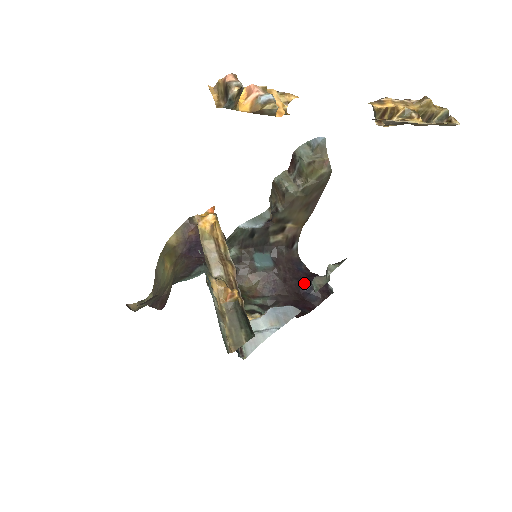
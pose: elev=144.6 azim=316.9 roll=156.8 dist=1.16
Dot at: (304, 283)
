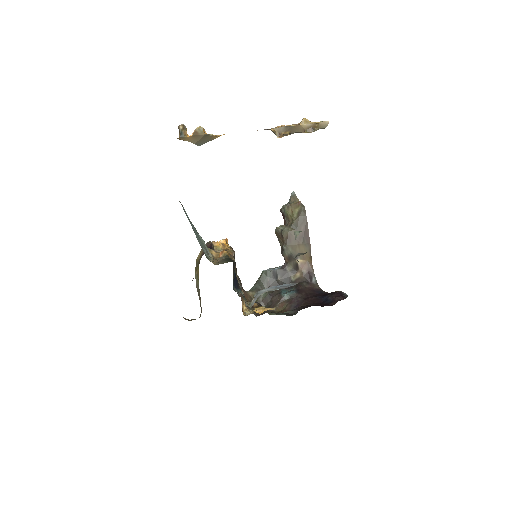
Dot at: (322, 297)
